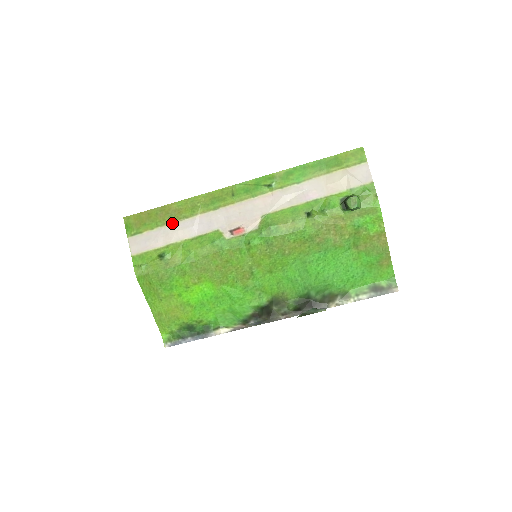
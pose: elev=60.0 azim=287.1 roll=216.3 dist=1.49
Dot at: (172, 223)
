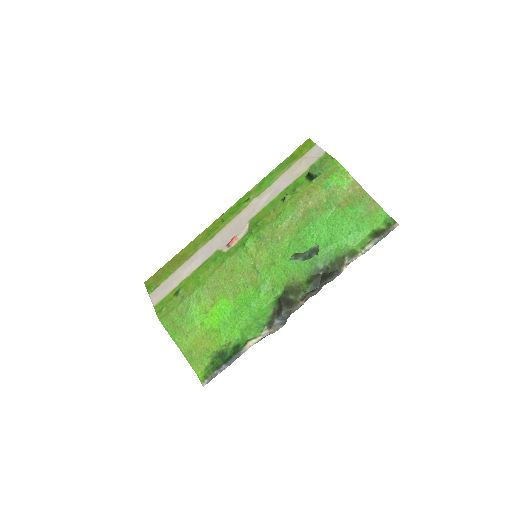
Dot at: (181, 266)
